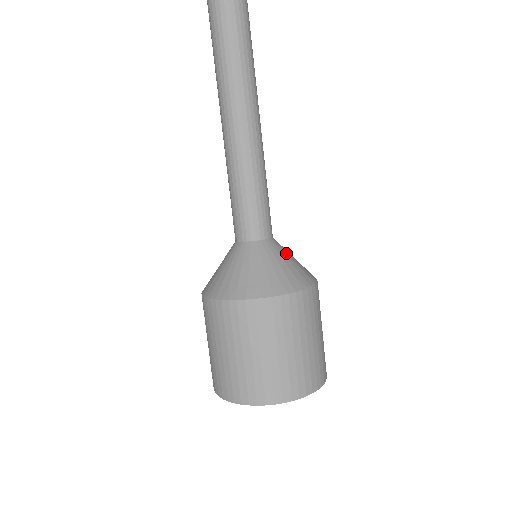
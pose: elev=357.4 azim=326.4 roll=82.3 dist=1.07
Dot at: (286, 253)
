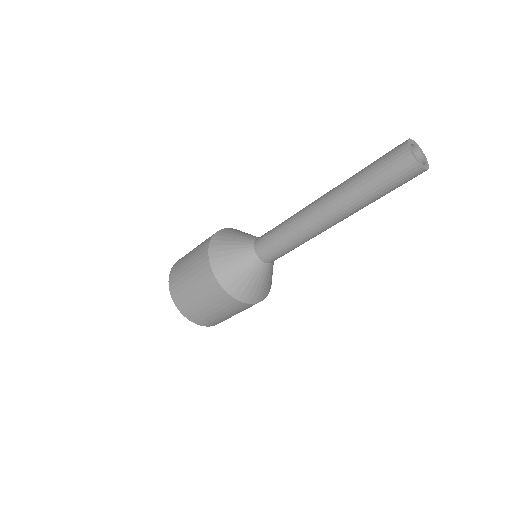
Dot at: (258, 276)
